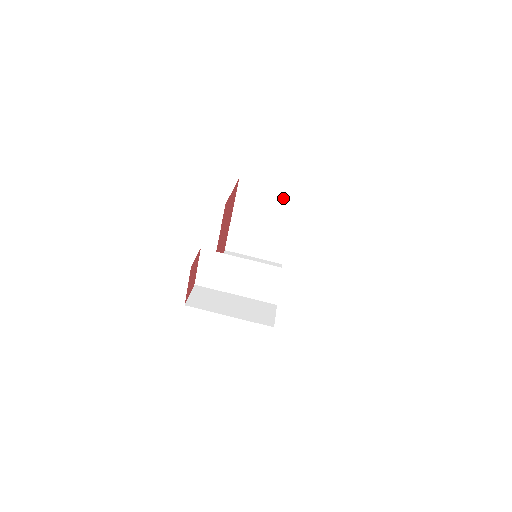
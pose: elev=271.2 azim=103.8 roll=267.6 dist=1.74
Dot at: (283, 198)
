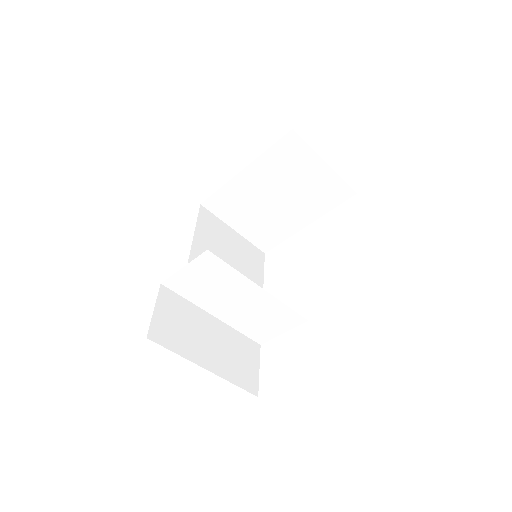
Dot at: (328, 187)
